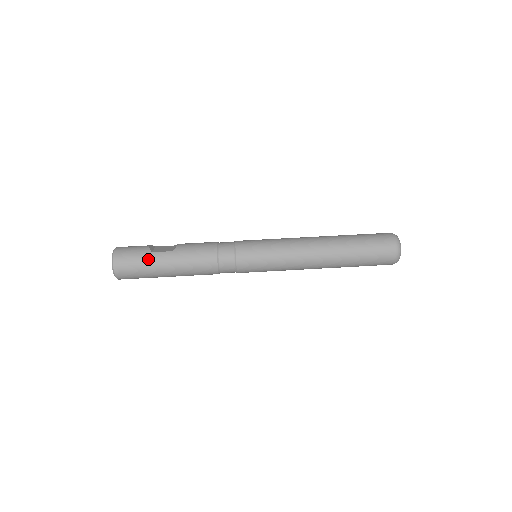
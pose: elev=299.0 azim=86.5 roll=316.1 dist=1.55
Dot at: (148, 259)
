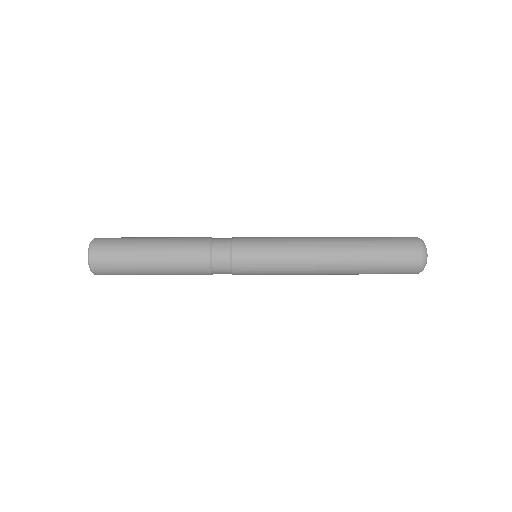
Dot at: (134, 238)
